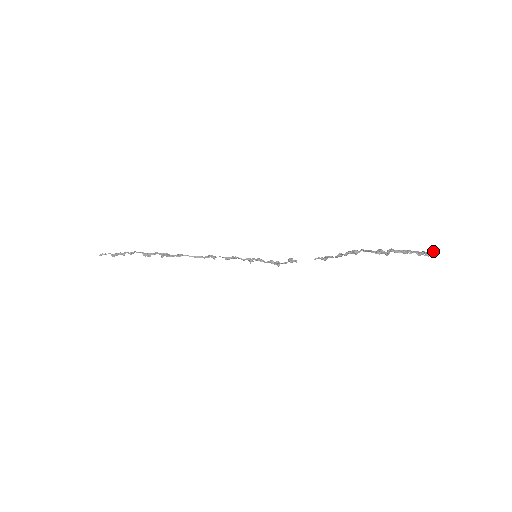
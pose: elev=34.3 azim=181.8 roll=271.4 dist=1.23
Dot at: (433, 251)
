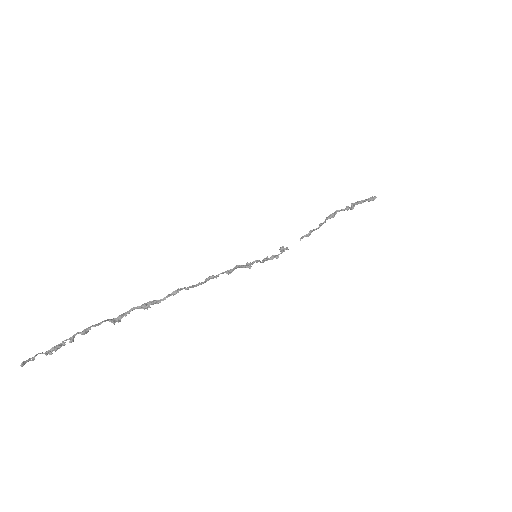
Dot at: (372, 196)
